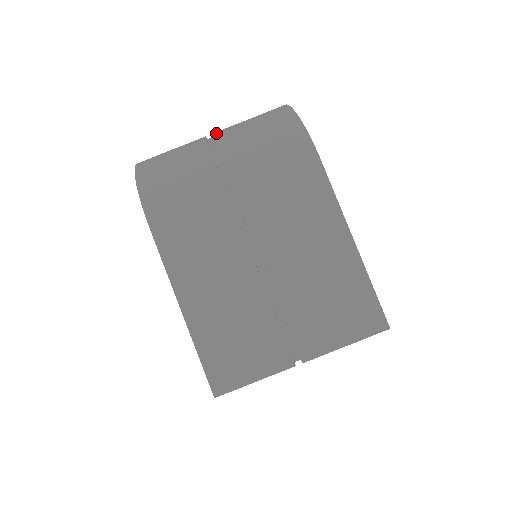
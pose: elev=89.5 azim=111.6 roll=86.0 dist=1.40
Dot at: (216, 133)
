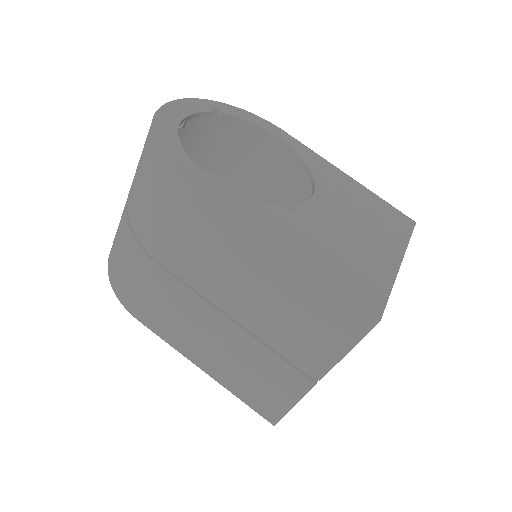
Dot at: occluded
